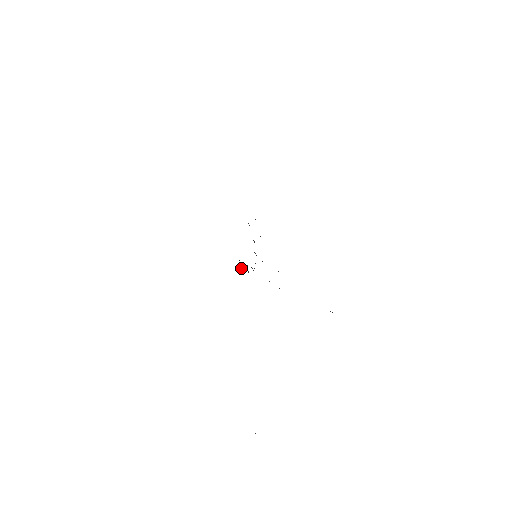
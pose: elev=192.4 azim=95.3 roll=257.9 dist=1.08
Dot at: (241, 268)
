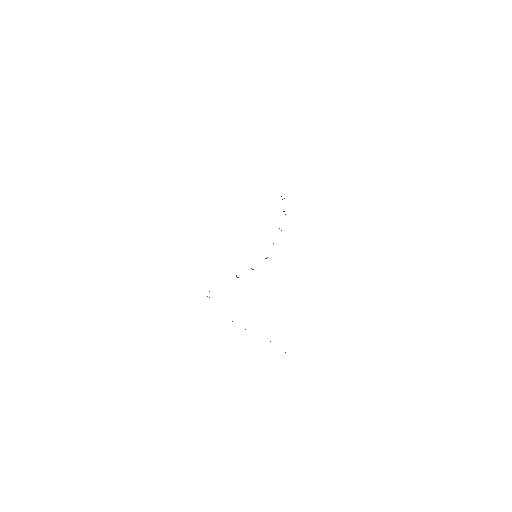
Dot at: occluded
